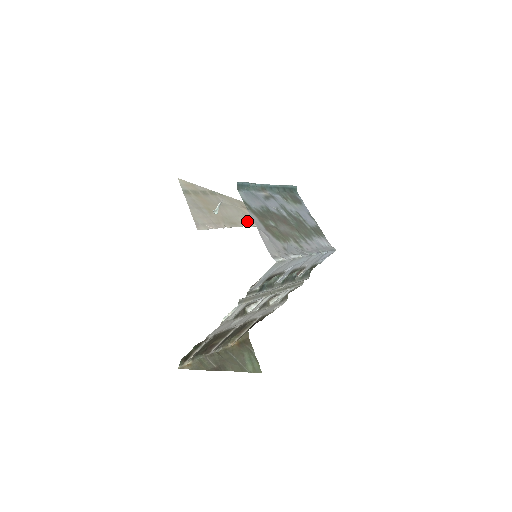
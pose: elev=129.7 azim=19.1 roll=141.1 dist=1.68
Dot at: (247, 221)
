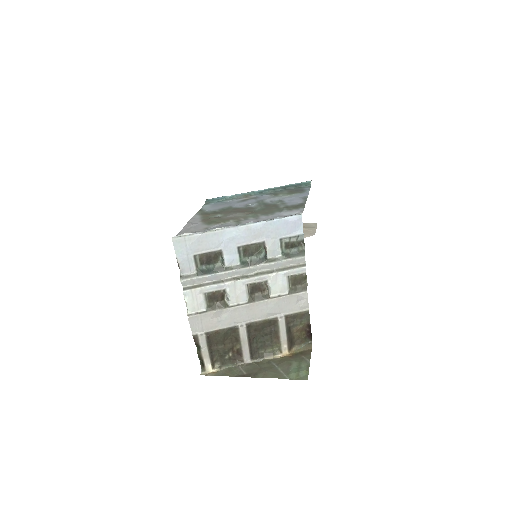
Dot at: occluded
